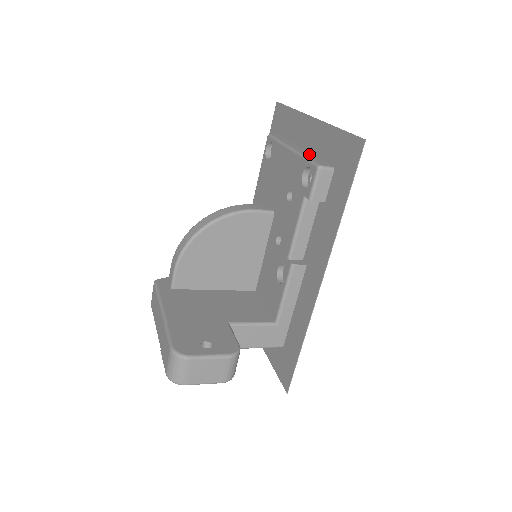
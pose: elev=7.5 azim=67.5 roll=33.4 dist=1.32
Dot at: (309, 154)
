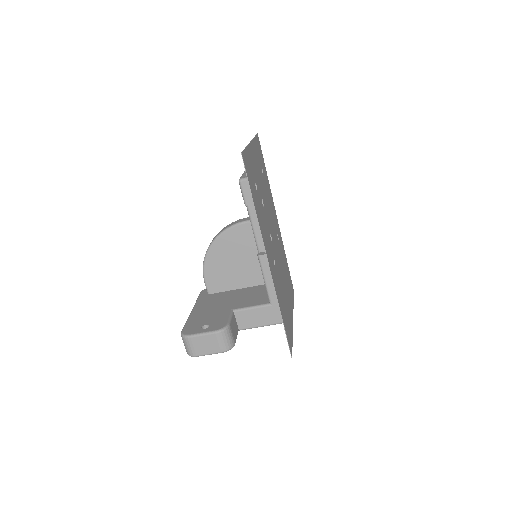
Dot at: occluded
